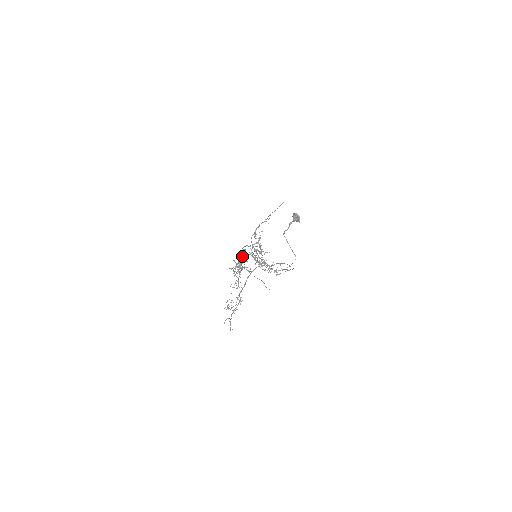
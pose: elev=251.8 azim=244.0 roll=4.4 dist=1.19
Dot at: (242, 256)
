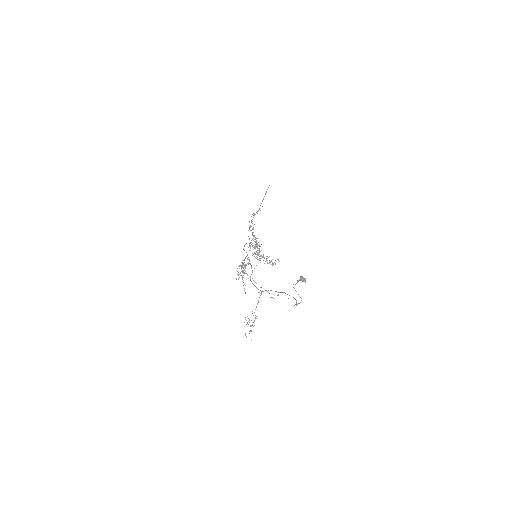
Dot at: (245, 258)
